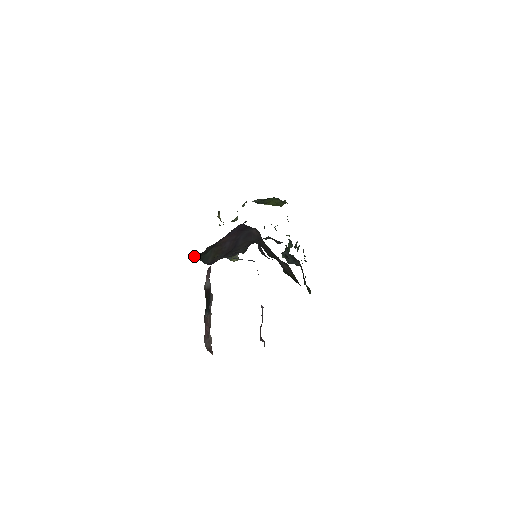
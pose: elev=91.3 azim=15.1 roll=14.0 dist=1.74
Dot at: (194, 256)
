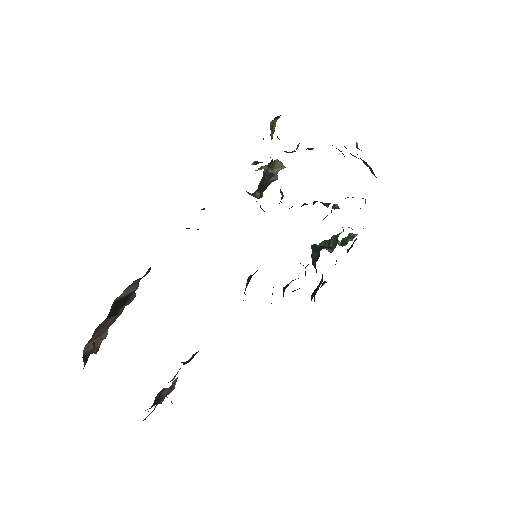
Dot at: occluded
